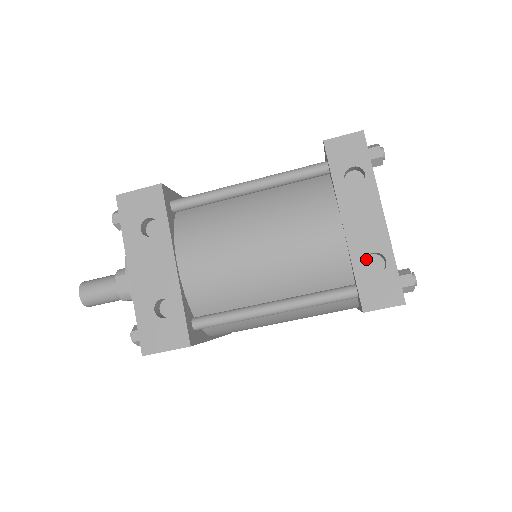
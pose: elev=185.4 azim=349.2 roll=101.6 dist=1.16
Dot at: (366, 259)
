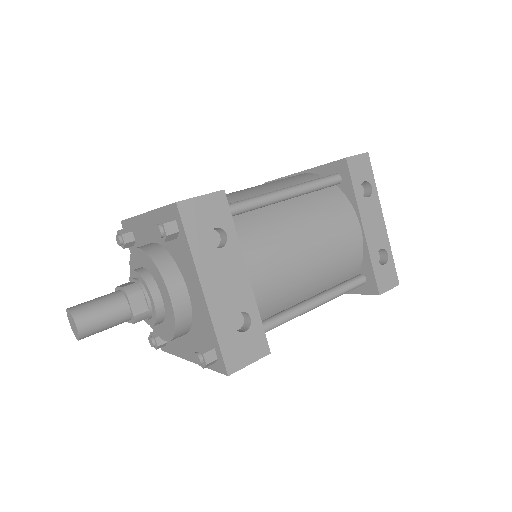
Dot at: occluded
